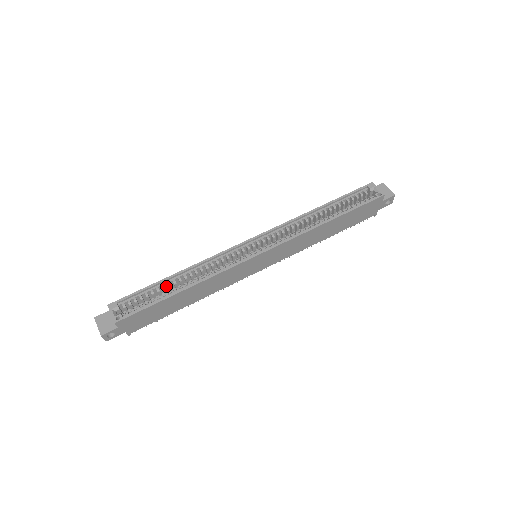
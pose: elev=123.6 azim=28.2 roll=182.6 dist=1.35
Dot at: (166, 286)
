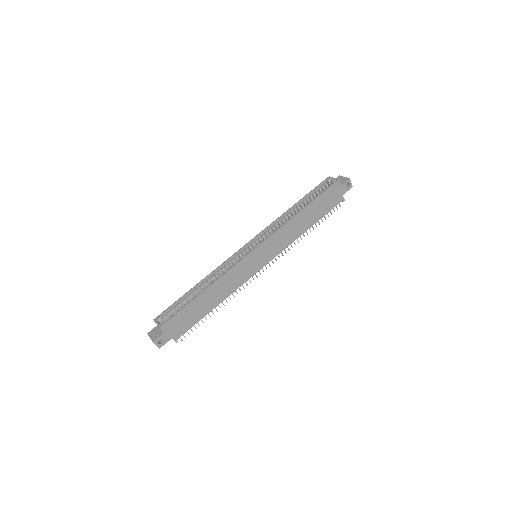
Dot at: (193, 296)
